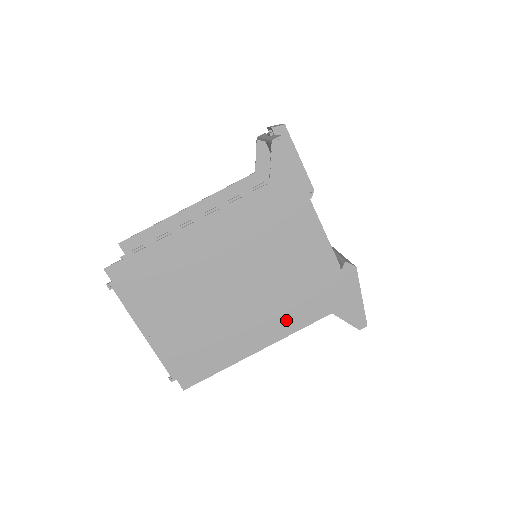
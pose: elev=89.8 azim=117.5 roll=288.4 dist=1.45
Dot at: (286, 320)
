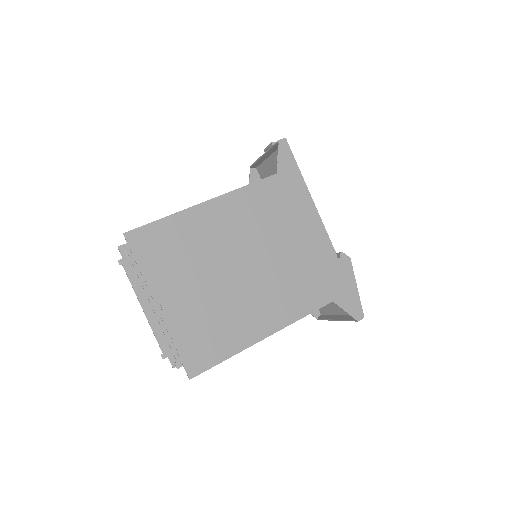
Dot at: (292, 305)
